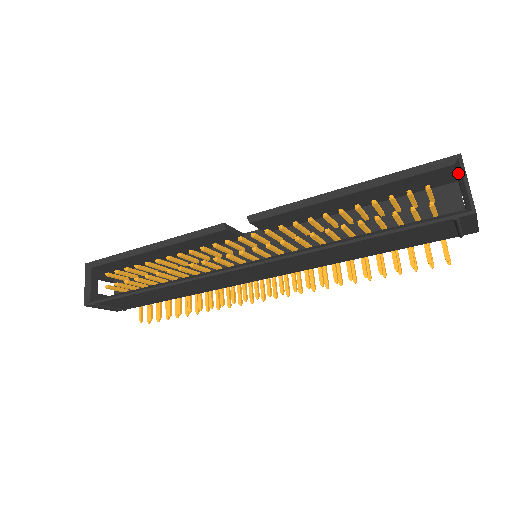
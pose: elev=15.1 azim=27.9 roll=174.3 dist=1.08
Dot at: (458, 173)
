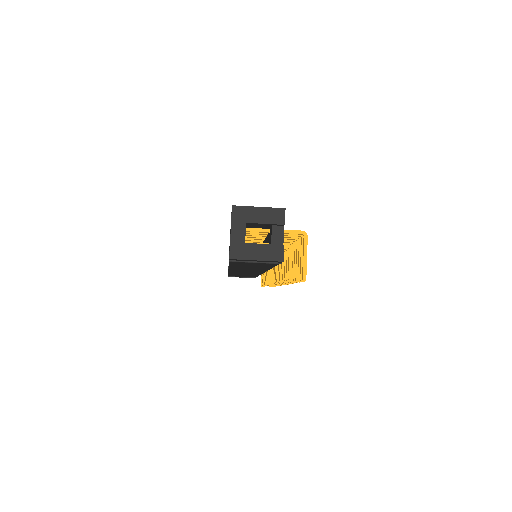
Dot at: (233, 222)
